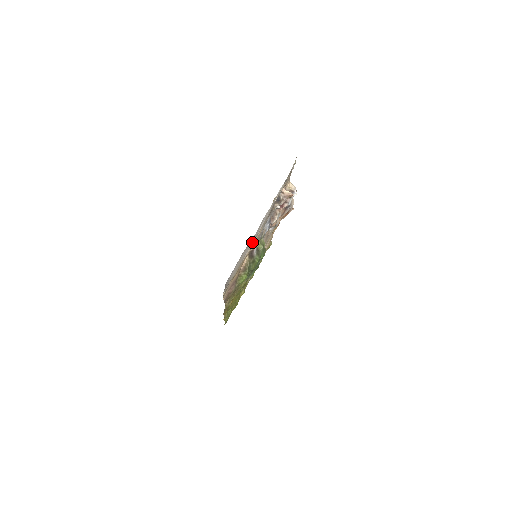
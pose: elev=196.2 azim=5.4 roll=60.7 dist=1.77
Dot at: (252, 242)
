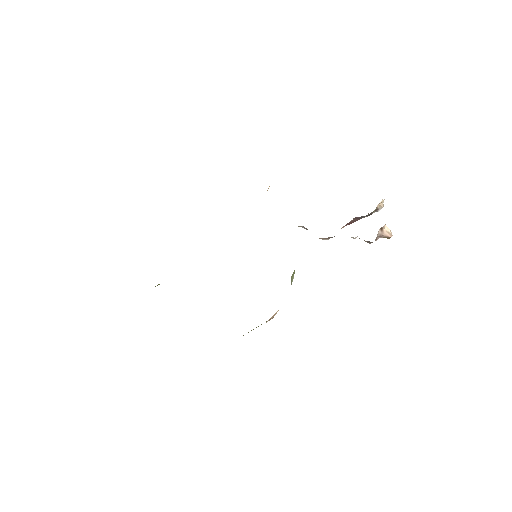
Dot at: occluded
